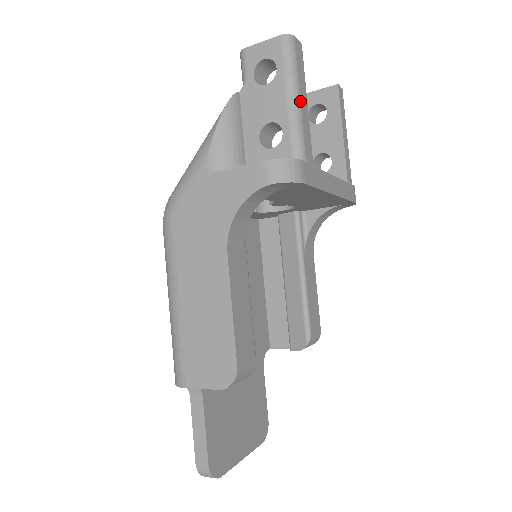
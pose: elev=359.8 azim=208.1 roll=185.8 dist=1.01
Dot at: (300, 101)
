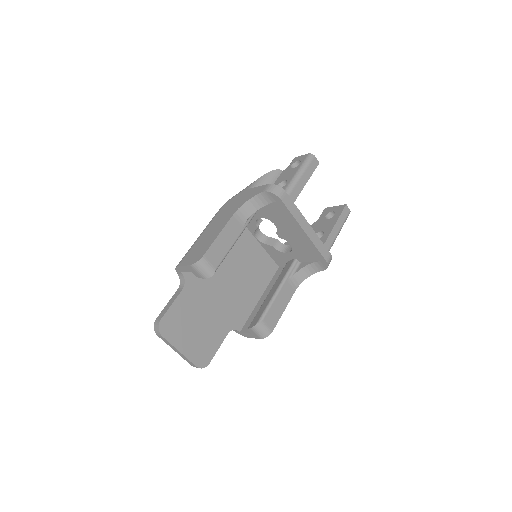
Dot at: (302, 176)
